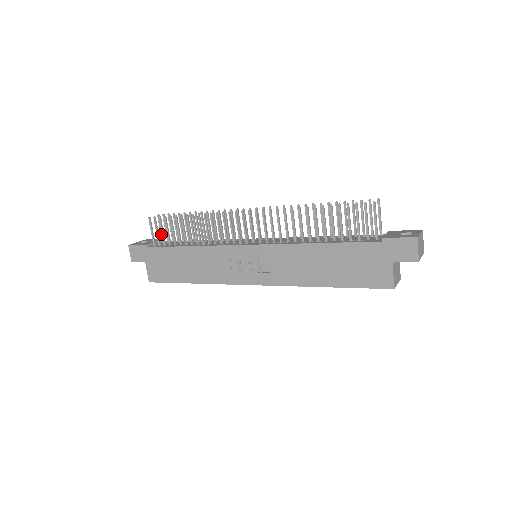
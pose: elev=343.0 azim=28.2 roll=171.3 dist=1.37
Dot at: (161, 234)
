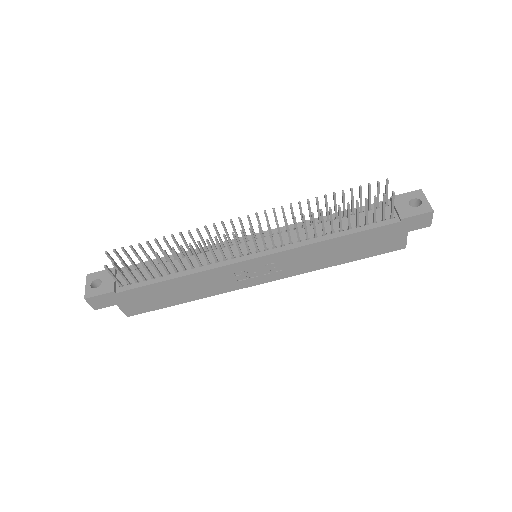
Dot at: occluded
